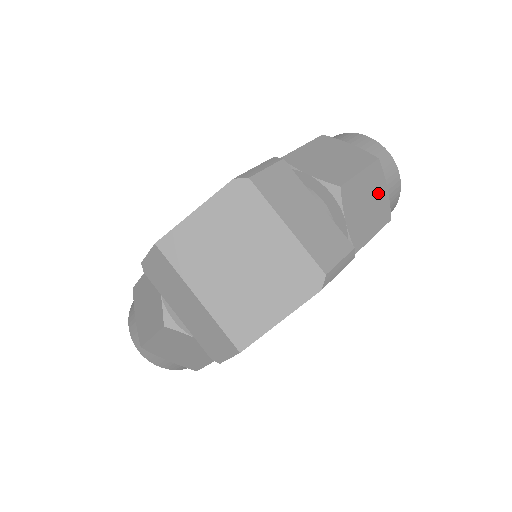
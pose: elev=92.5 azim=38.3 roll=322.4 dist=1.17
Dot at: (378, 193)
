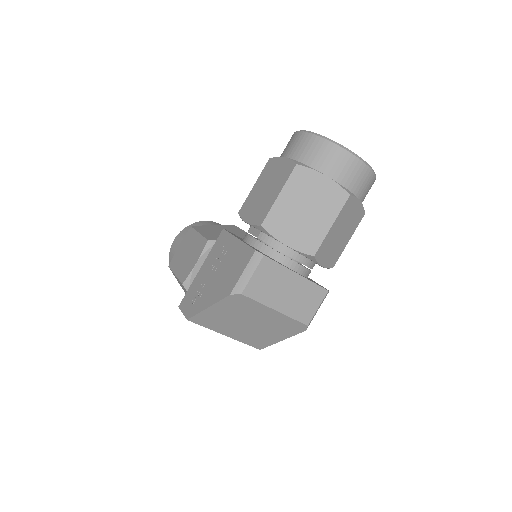
Dot at: (351, 215)
